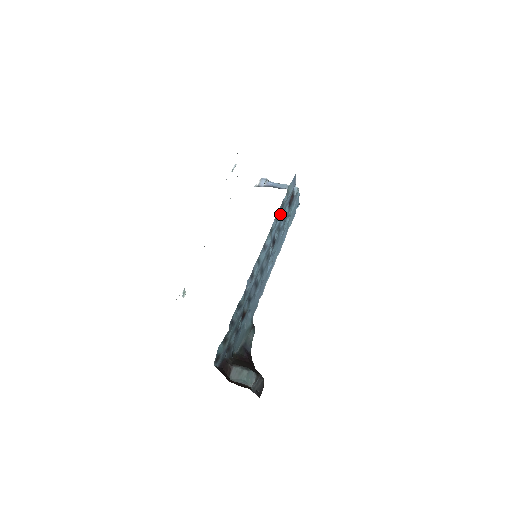
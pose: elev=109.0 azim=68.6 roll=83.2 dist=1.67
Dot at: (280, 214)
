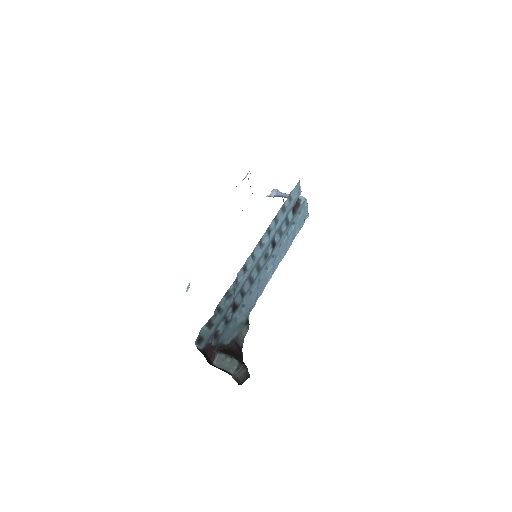
Dot at: (281, 217)
